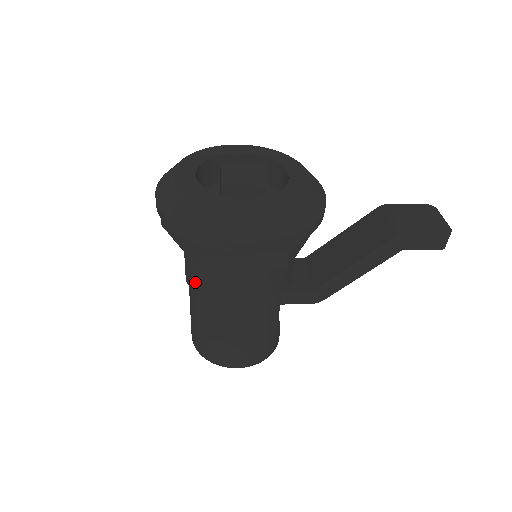
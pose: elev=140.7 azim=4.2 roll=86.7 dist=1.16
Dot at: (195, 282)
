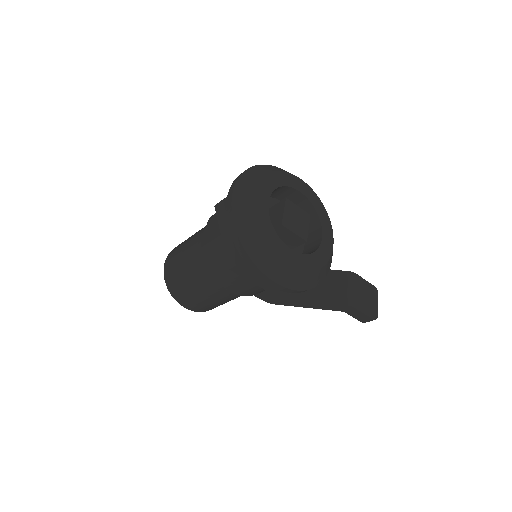
Dot at: (211, 259)
